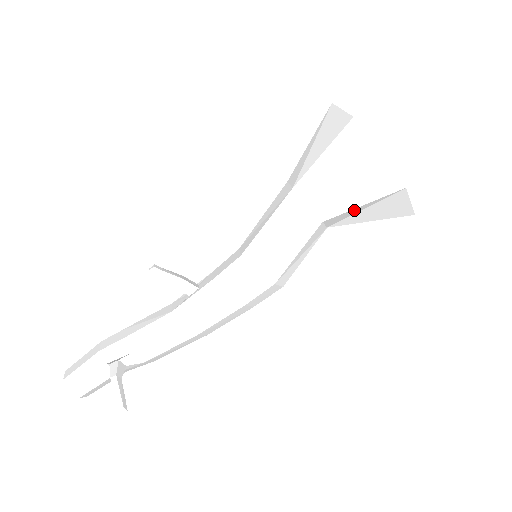
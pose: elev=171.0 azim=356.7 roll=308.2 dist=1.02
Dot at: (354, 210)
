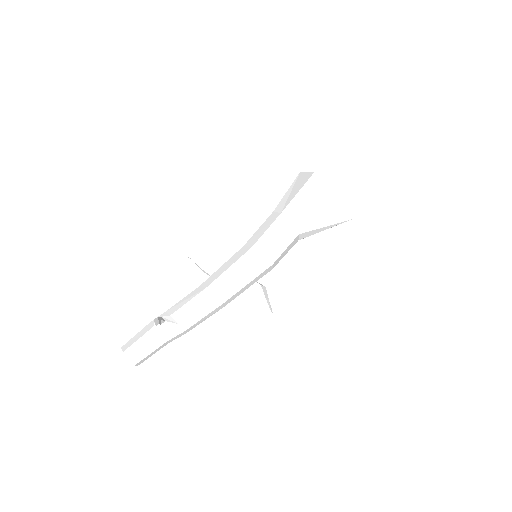
Dot at: (309, 213)
